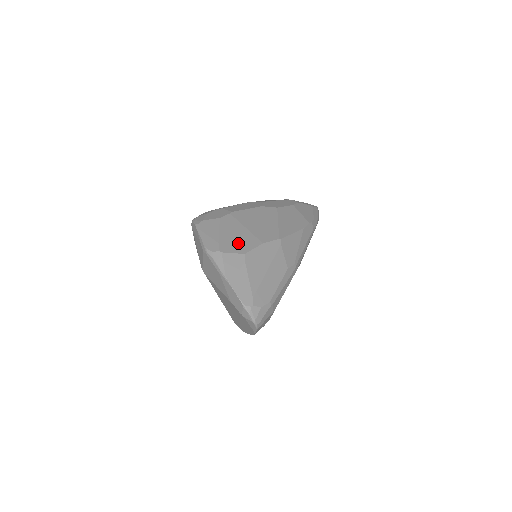
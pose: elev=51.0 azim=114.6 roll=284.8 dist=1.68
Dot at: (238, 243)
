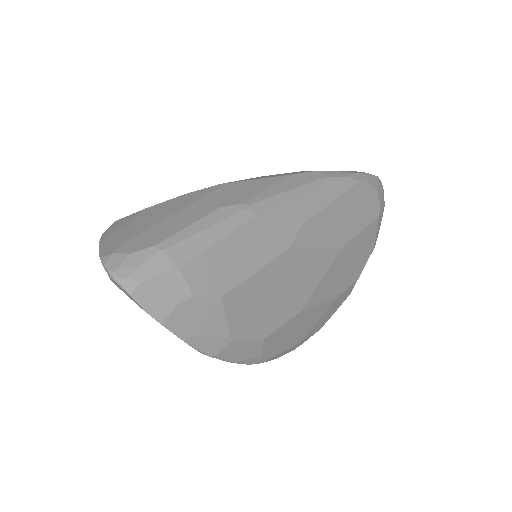
Dot at: occluded
